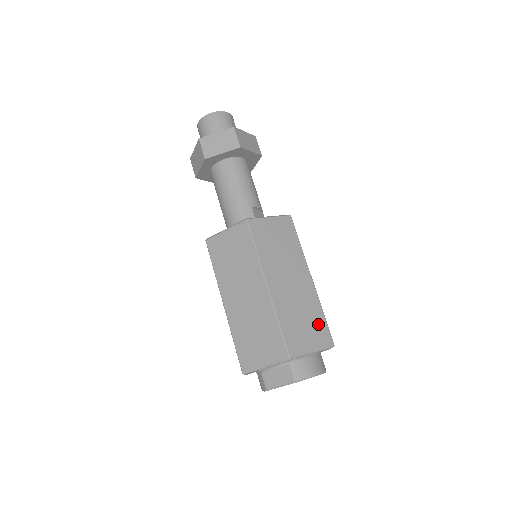
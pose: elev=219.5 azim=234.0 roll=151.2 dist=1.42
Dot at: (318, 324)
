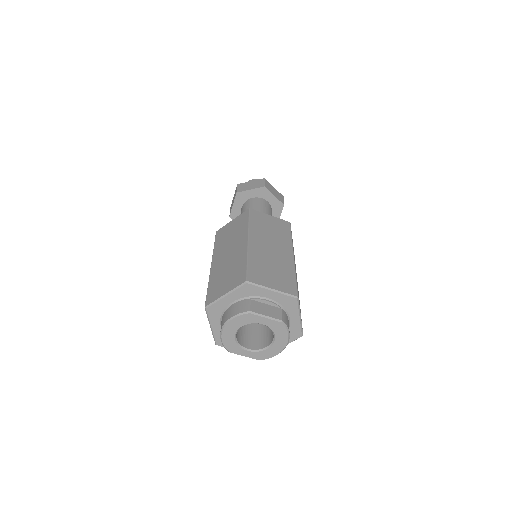
Dot at: occluded
